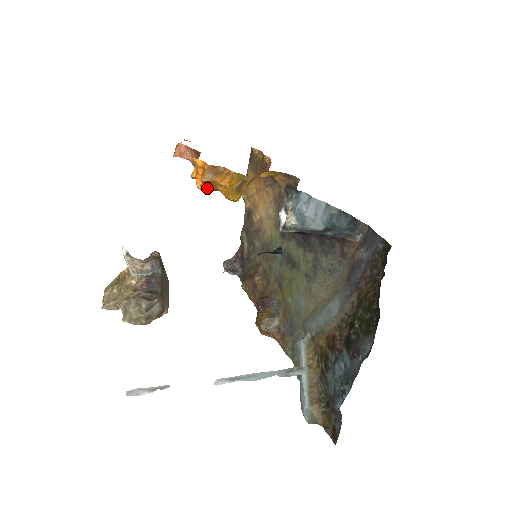
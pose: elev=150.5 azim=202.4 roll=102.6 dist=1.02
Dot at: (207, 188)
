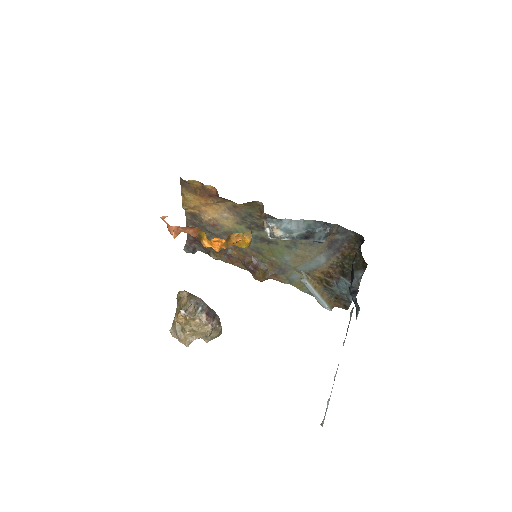
Dot at: occluded
